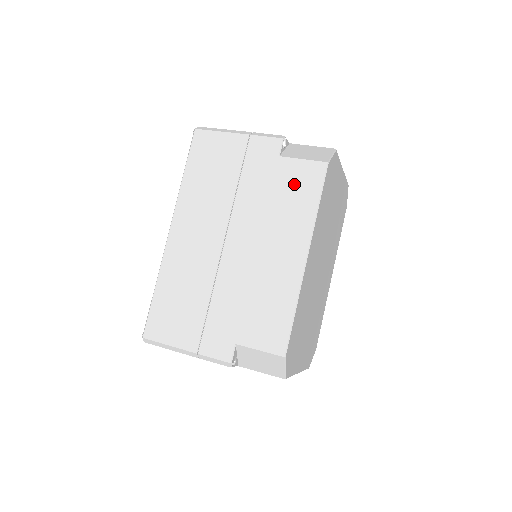
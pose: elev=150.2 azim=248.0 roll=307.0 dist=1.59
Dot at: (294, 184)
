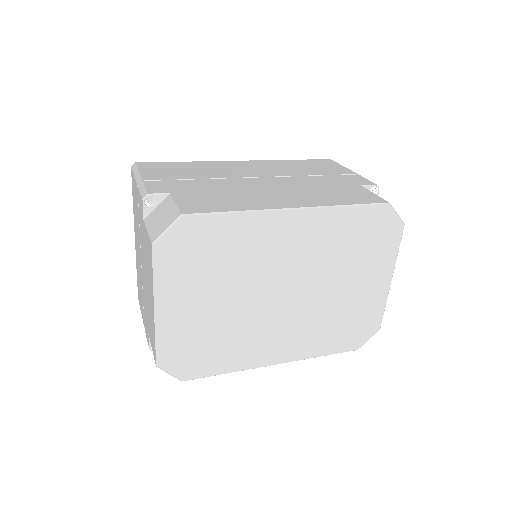
Dot at: (349, 193)
